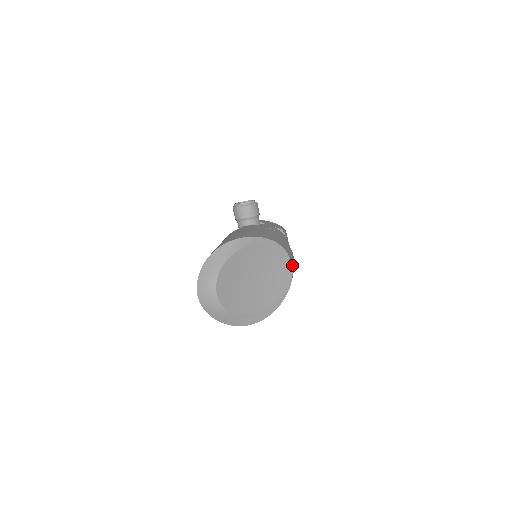
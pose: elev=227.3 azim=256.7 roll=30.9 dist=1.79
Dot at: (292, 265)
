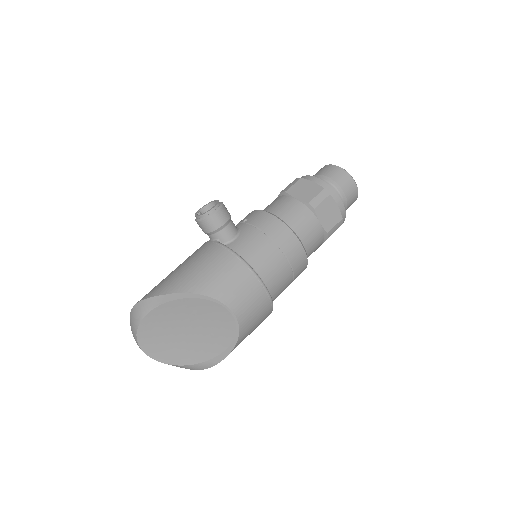
Dot at: (237, 311)
